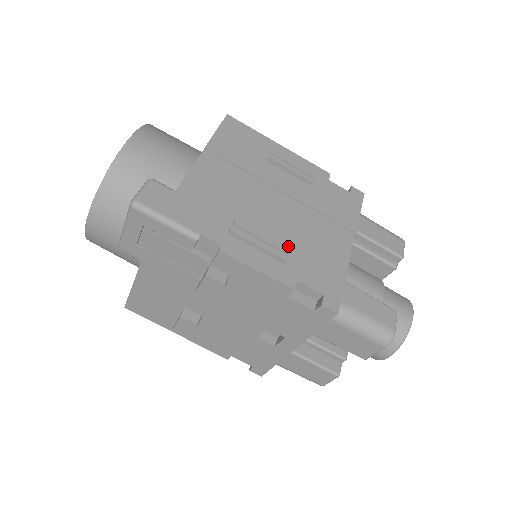
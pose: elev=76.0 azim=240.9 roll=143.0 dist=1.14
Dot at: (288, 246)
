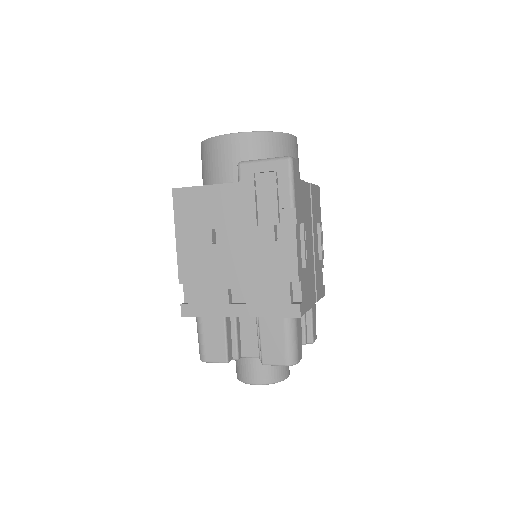
Dot at: occluded
